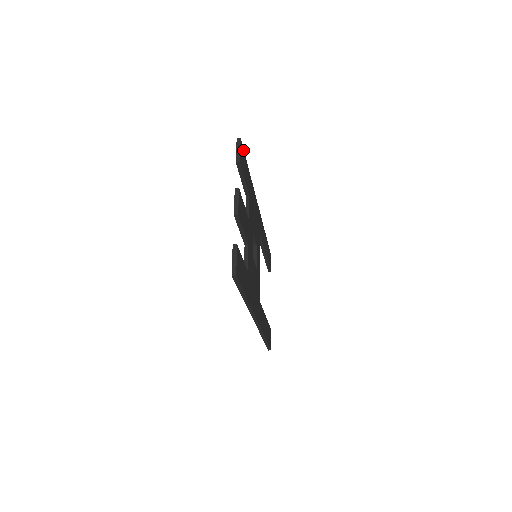
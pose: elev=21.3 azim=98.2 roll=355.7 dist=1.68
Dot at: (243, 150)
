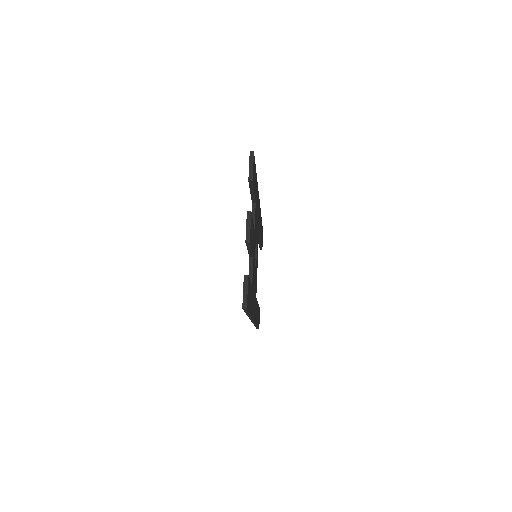
Dot at: (254, 161)
